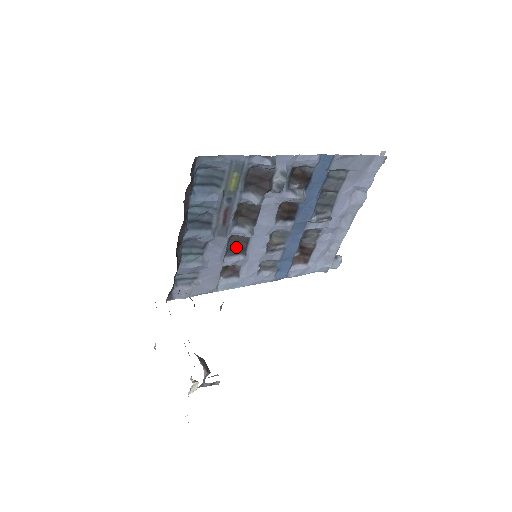
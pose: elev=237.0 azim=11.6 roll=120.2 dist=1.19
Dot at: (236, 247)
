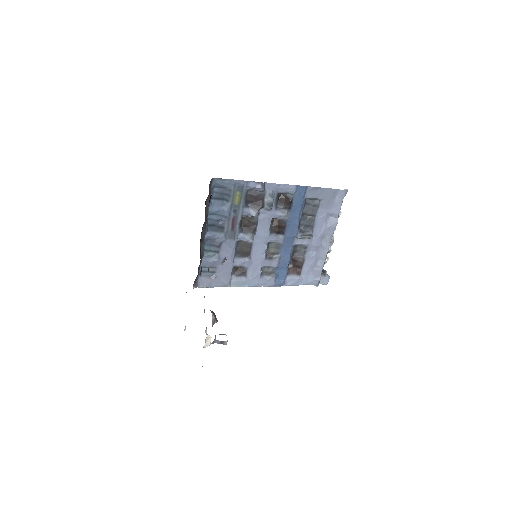
Dot at: (243, 251)
